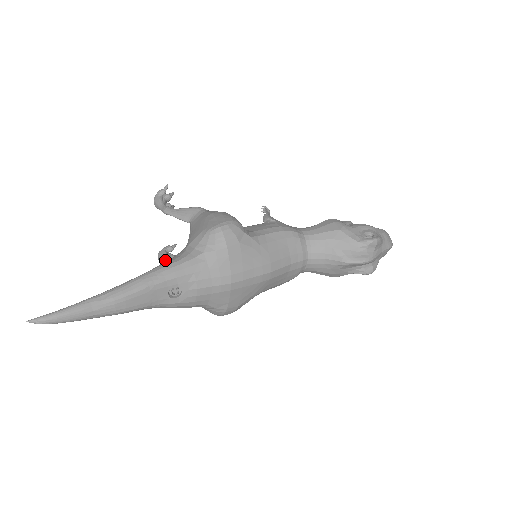
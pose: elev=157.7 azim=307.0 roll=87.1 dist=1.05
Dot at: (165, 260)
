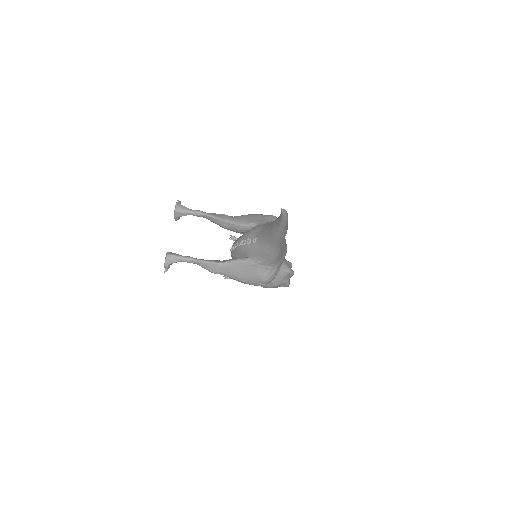
Dot at: (185, 256)
